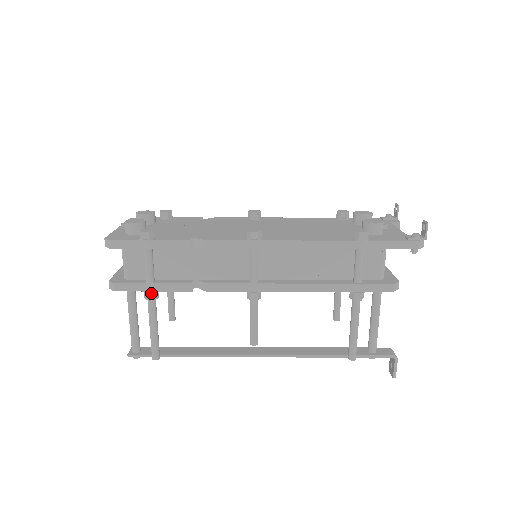
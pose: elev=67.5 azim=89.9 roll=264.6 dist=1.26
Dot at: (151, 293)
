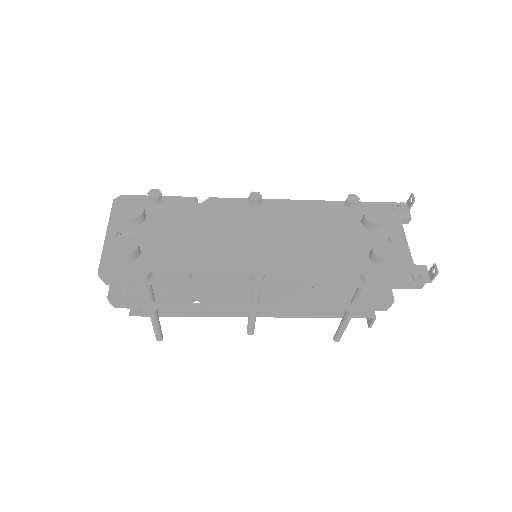
Dot at: (152, 311)
